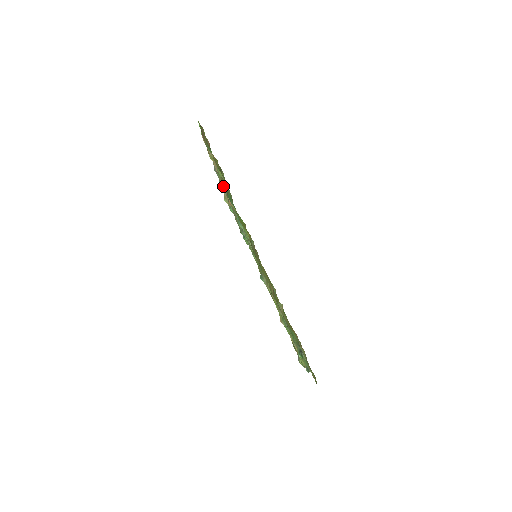
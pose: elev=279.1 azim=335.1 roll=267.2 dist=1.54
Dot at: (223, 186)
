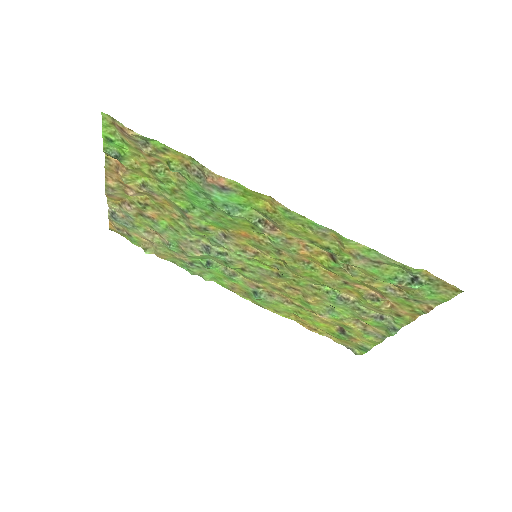
Dot at: (143, 228)
